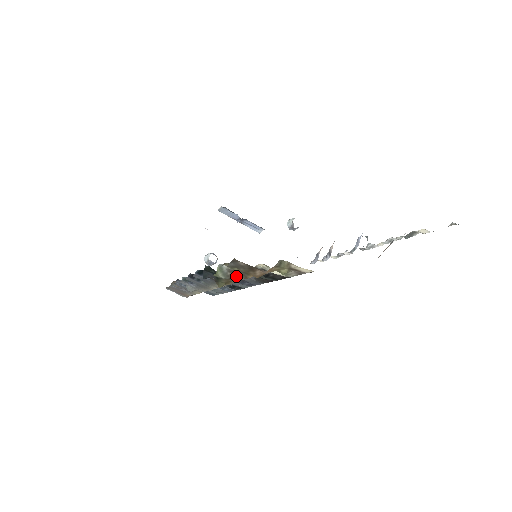
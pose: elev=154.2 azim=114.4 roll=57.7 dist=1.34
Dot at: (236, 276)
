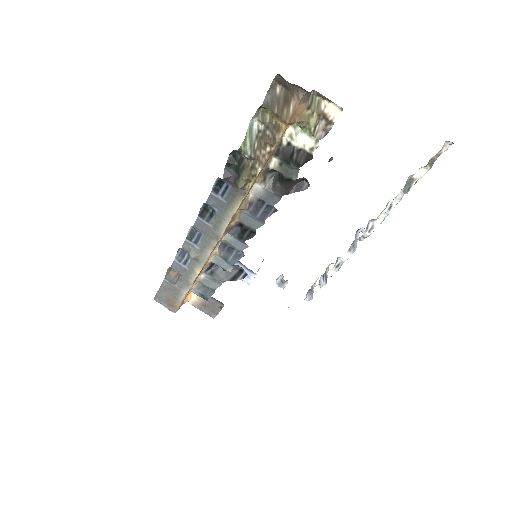
Dot at: (263, 149)
